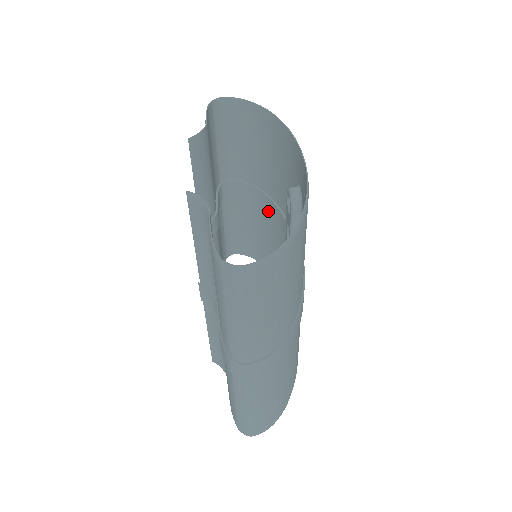
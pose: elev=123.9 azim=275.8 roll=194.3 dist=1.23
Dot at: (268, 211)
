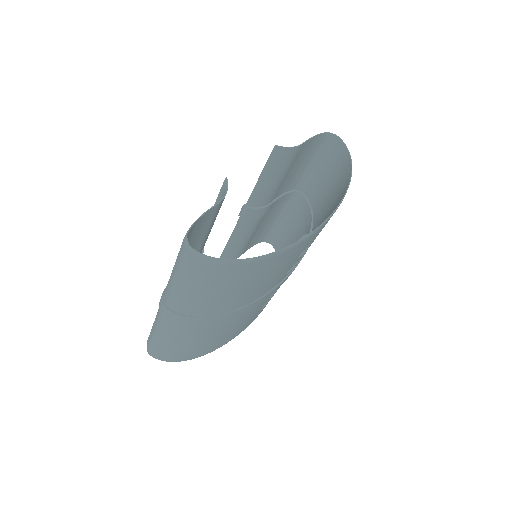
Dot at: occluded
